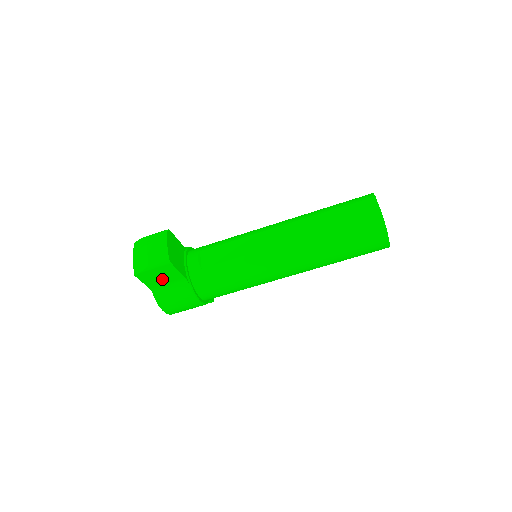
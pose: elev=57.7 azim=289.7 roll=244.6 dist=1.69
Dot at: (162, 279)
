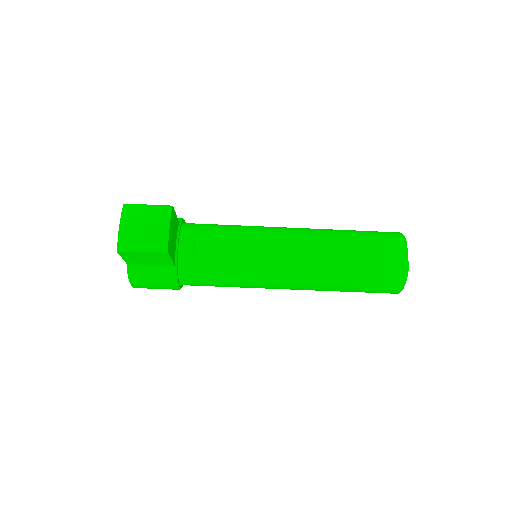
Dot at: (147, 260)
